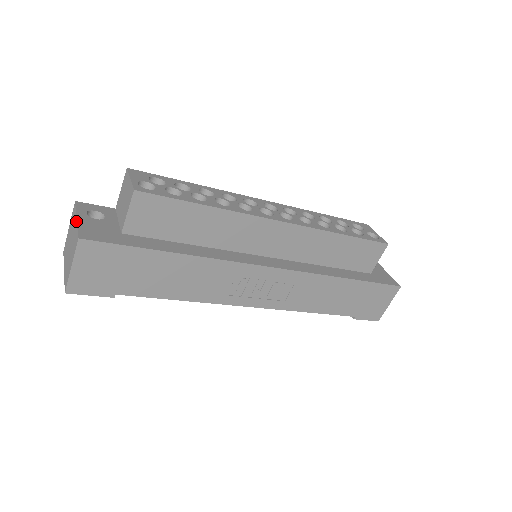
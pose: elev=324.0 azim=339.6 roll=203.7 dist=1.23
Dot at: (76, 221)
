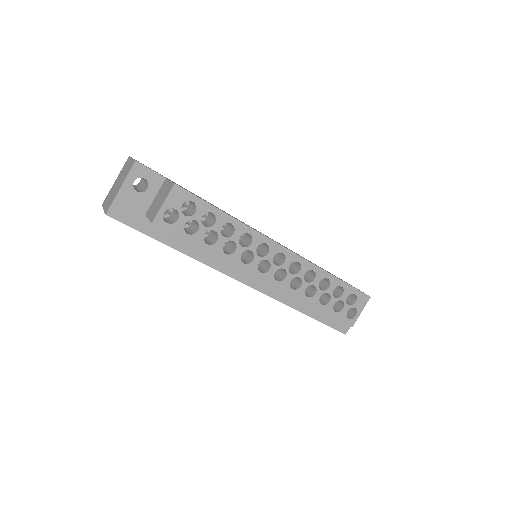
Dot at: (119, 190)
